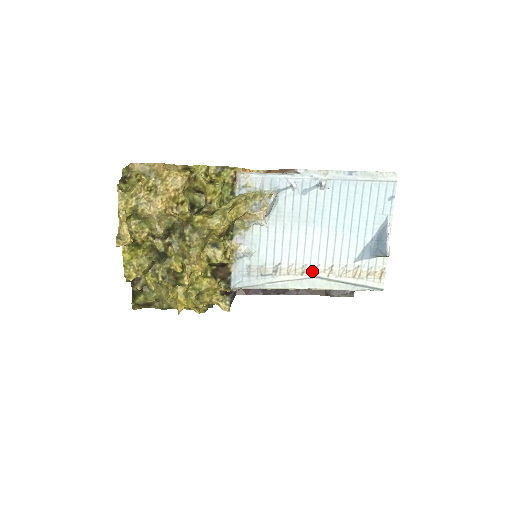
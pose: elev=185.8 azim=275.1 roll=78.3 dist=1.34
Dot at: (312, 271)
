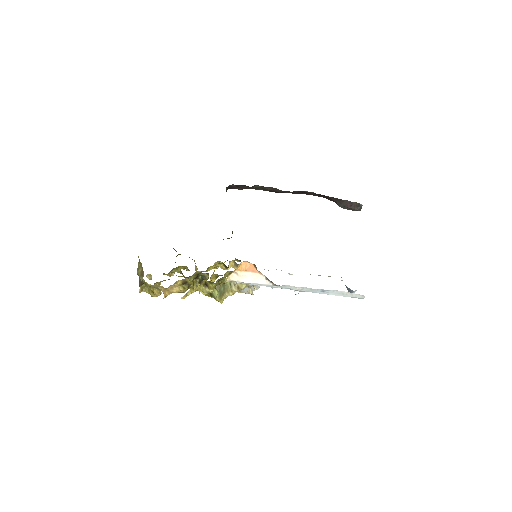
Dot at: occluded
